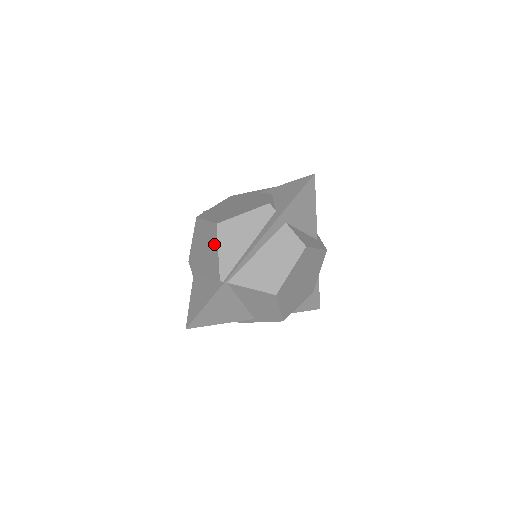
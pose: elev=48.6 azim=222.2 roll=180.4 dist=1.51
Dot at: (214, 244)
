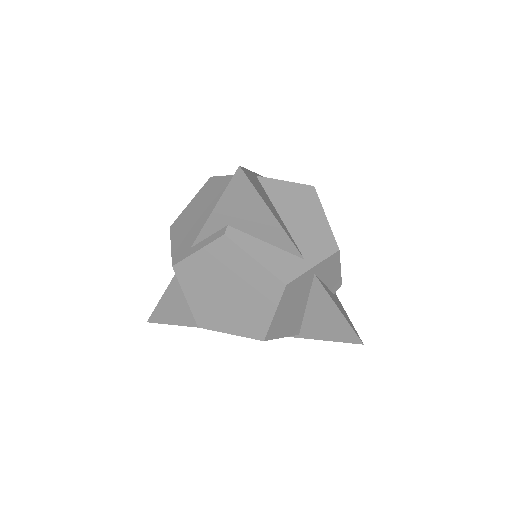
Dot at: (217, 184)
